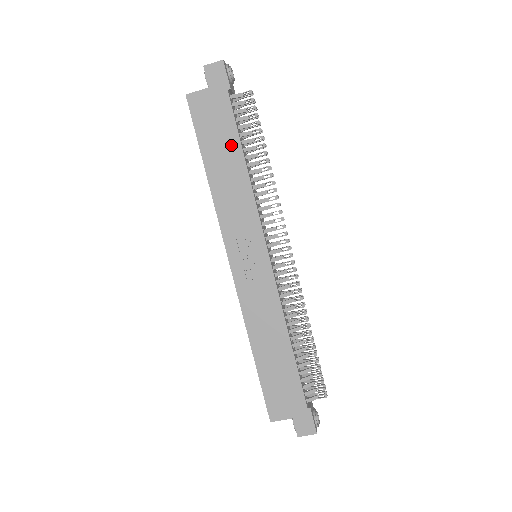
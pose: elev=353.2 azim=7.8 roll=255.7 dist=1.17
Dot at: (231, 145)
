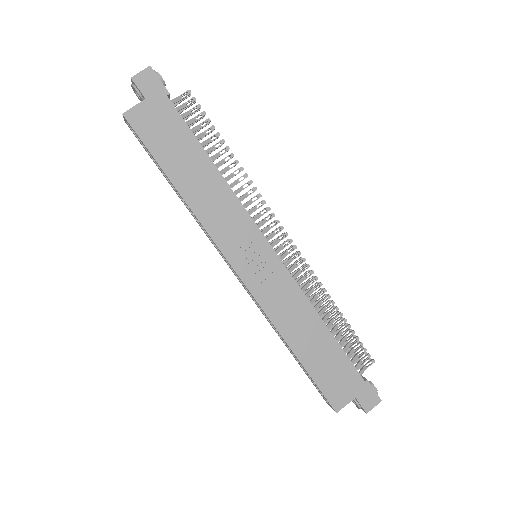
Dot at: (192, 151)
